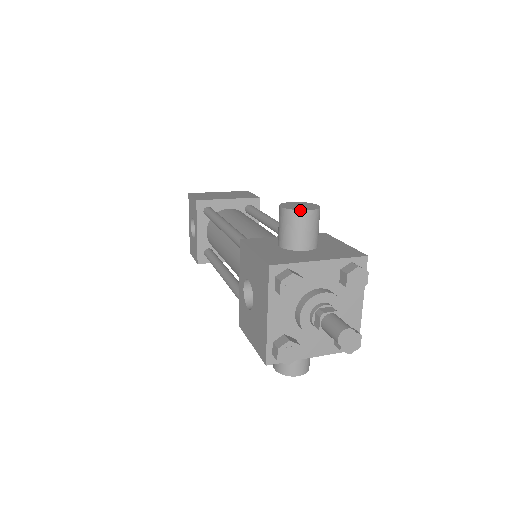
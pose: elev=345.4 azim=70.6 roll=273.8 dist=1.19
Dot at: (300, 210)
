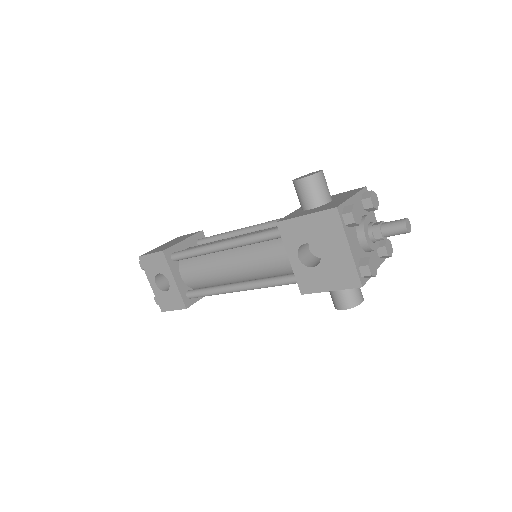
Dot at: (317, 173)
